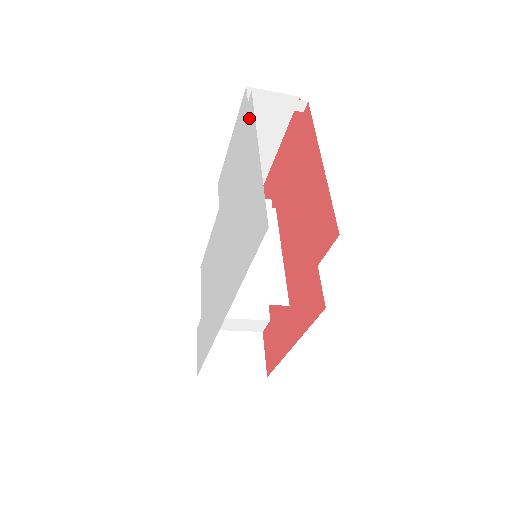
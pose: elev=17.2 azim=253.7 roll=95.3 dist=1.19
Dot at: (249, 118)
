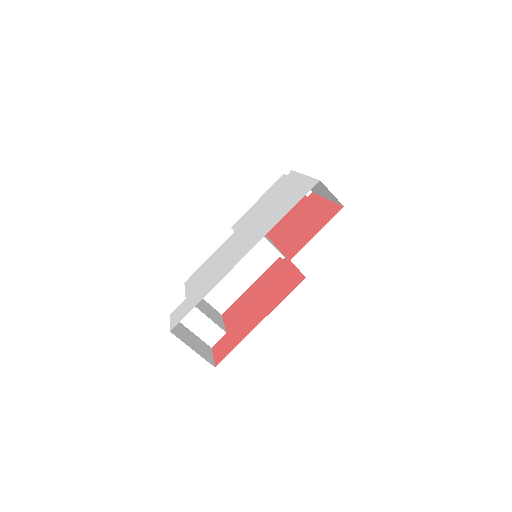
Dot at: (289, 177)
